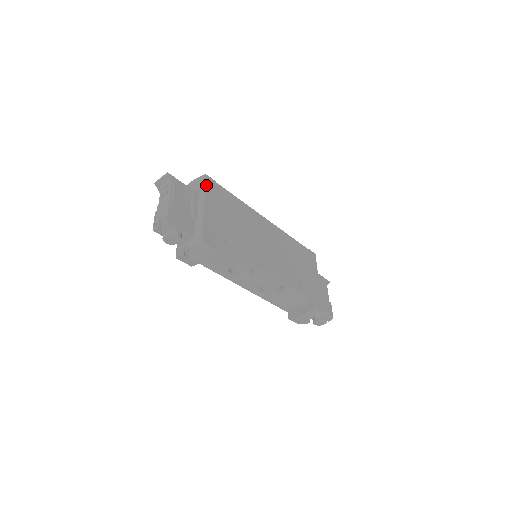
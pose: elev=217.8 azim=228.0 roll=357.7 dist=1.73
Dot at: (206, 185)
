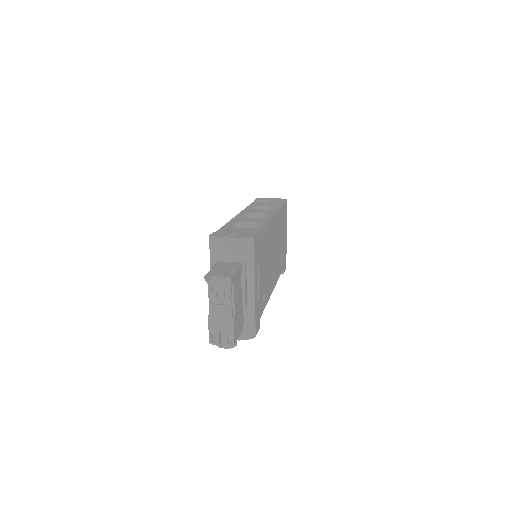
Dot at: (255, 255)
